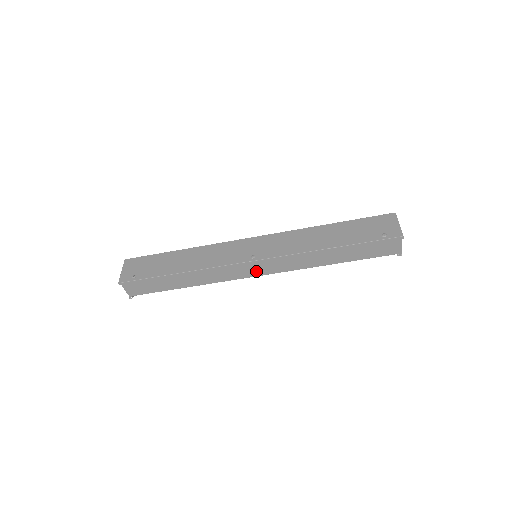
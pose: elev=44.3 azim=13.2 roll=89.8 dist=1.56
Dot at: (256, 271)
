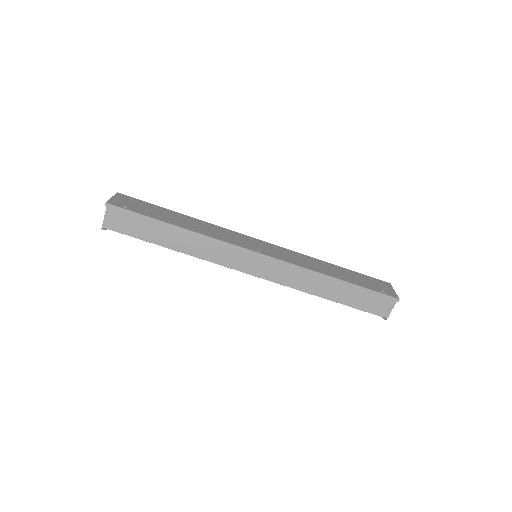
Dot at: (252, 267)
